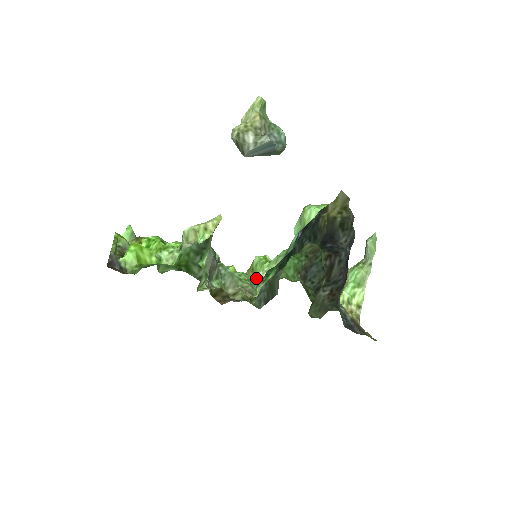
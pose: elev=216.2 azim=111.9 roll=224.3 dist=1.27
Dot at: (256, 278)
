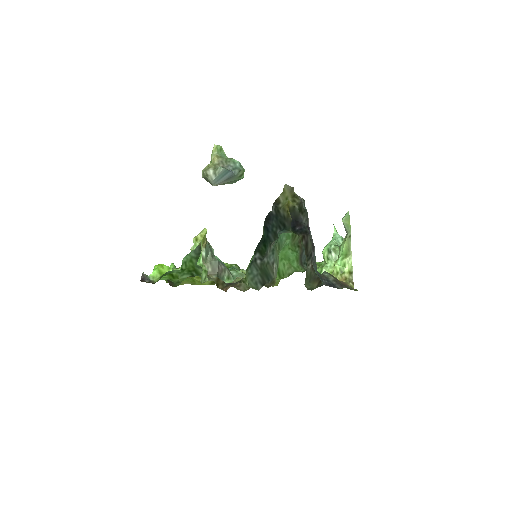
Dot at: occluded
